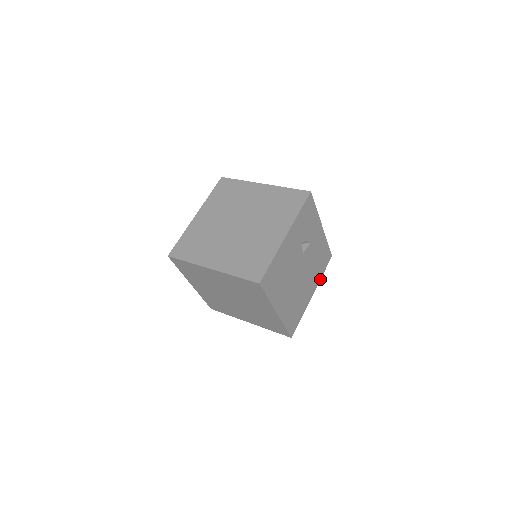
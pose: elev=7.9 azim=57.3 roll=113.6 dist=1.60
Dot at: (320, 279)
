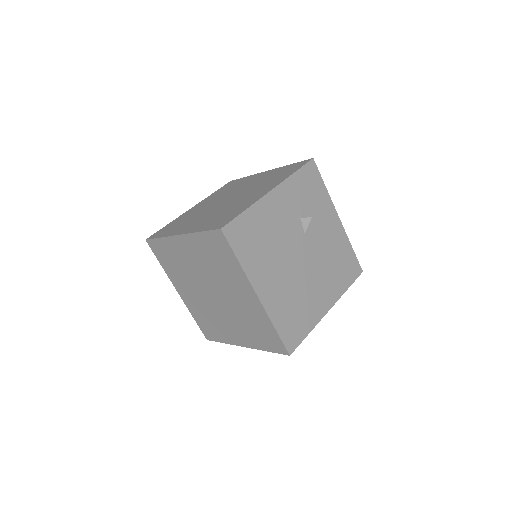
Dot at: (342, 294)
